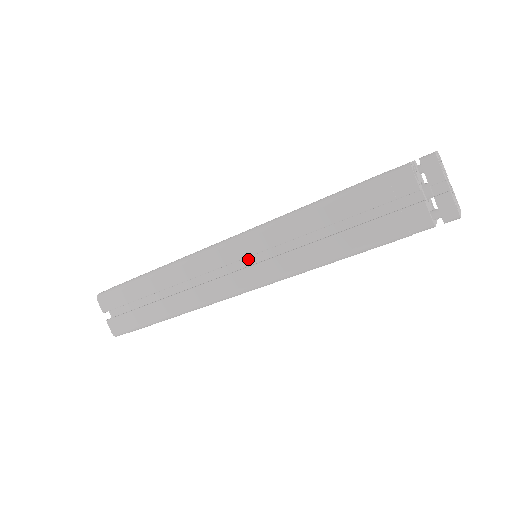
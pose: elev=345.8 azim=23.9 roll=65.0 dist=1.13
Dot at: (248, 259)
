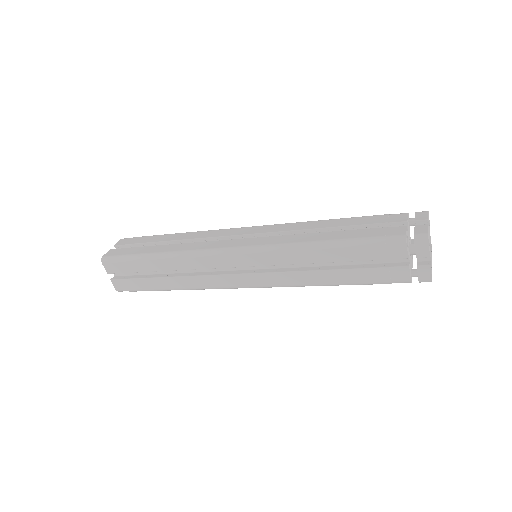
Dot at: occluded
